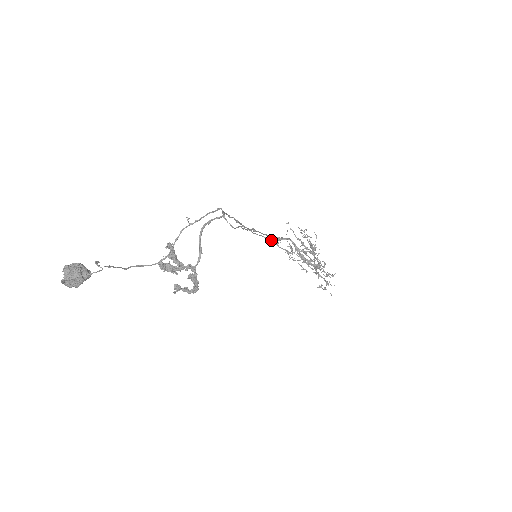
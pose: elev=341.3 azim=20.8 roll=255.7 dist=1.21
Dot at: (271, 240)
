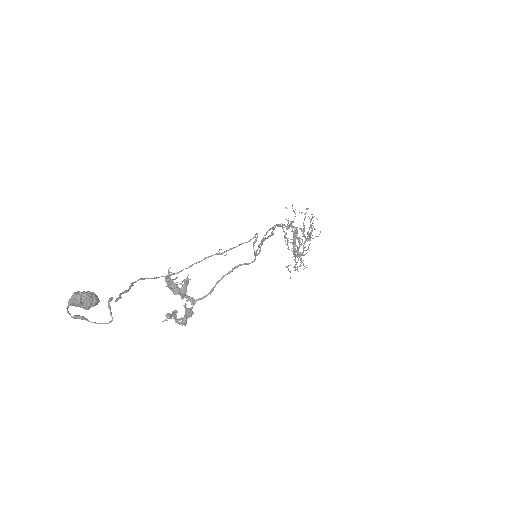
Dot at: (281, 223)
